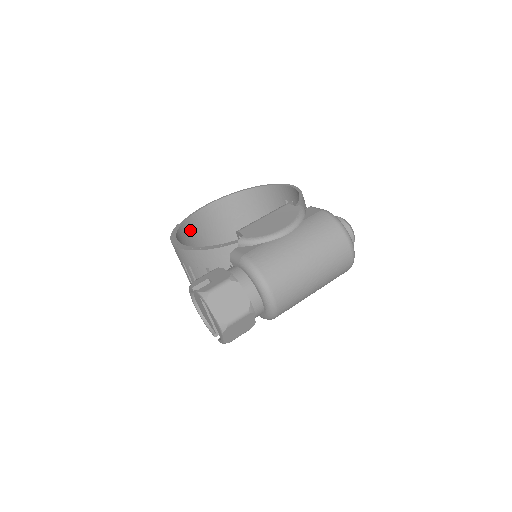
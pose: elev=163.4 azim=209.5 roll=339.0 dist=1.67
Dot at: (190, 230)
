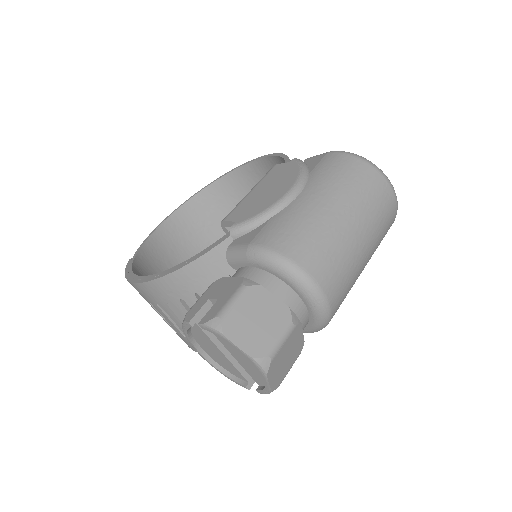
Dot at: (149, 263)
